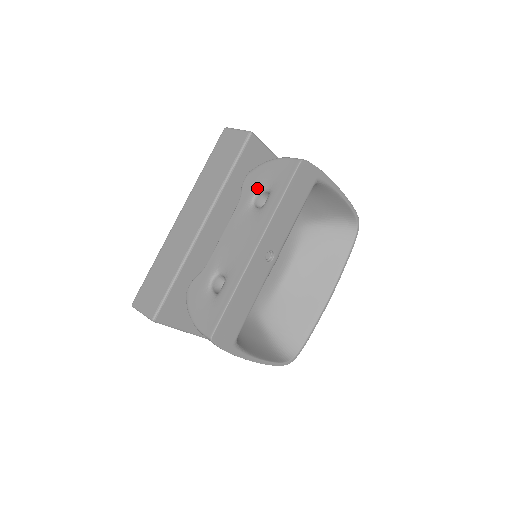
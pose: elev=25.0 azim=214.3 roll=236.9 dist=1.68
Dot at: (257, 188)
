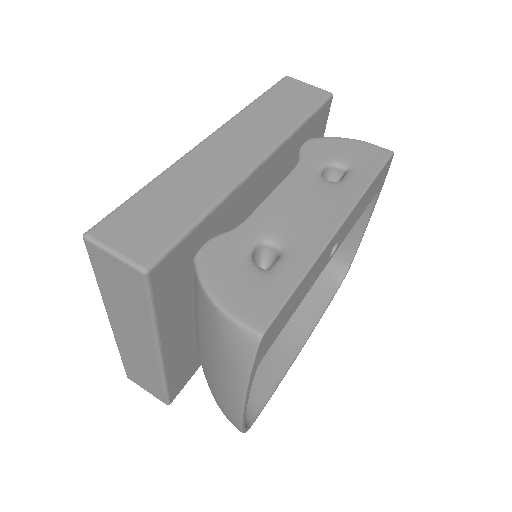
Dot at: (328, 159)
